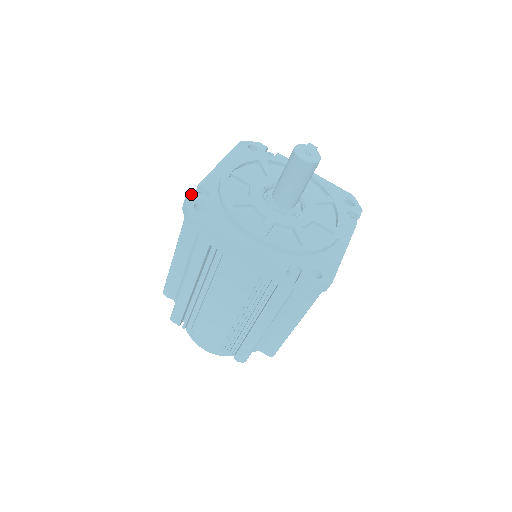
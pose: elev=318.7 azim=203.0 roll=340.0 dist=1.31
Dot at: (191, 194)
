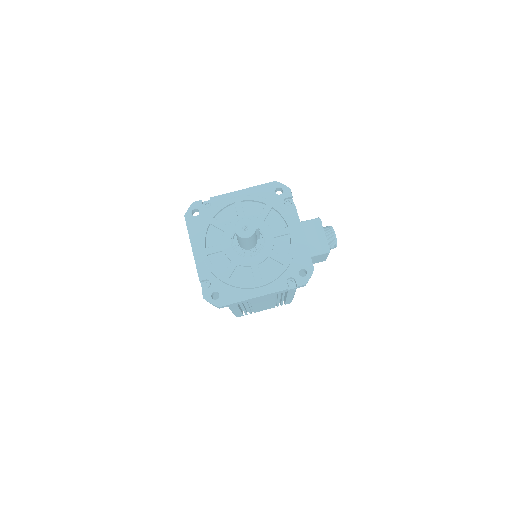
Dot at: (199, 202)
